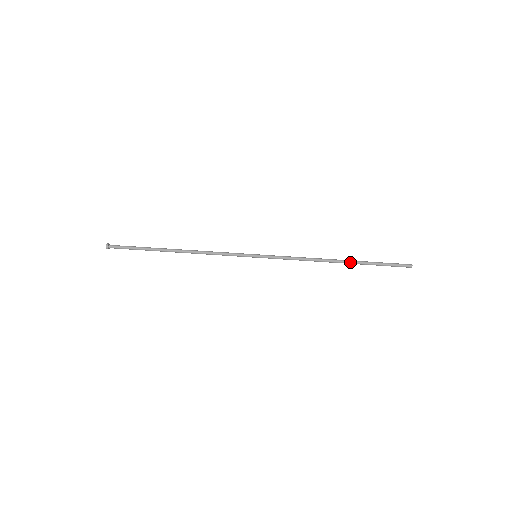
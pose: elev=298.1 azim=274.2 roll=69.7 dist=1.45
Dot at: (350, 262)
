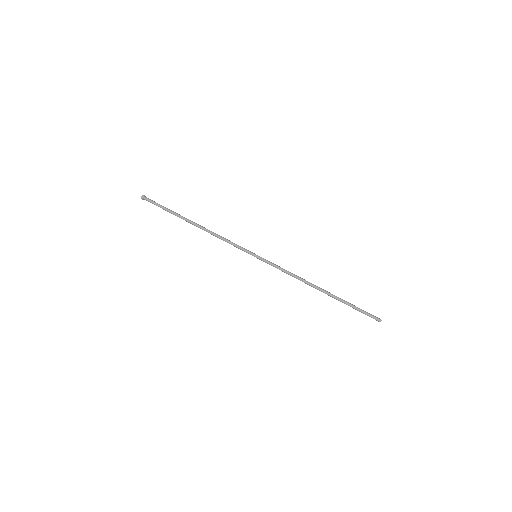
Dot at: (330, 296)
